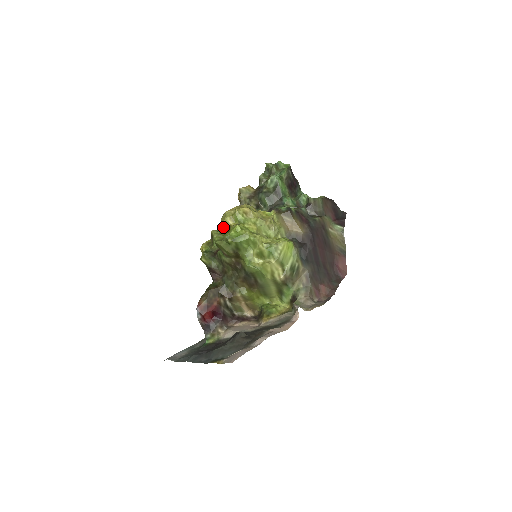
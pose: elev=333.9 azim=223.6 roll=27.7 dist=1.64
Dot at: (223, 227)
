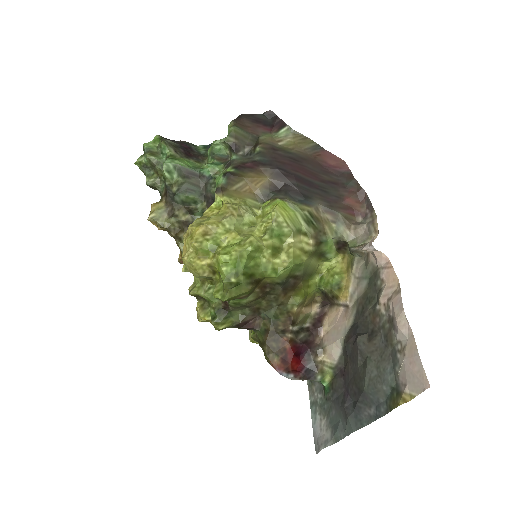
Dot at: (203, 276)
